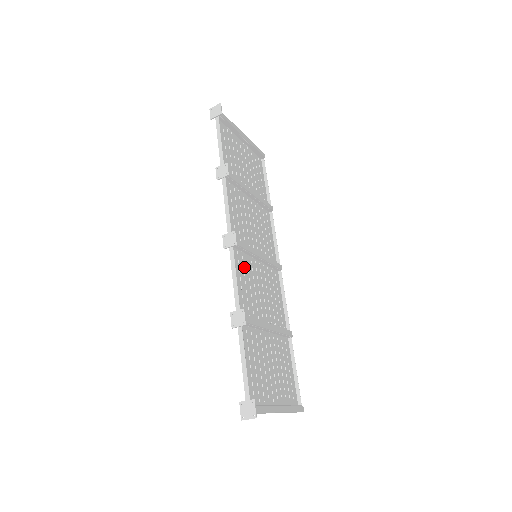
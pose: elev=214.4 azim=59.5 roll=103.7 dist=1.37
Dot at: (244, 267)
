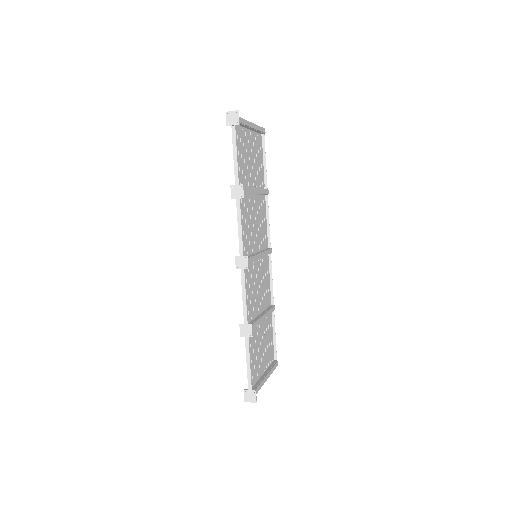
Dot at: (249, 277)
